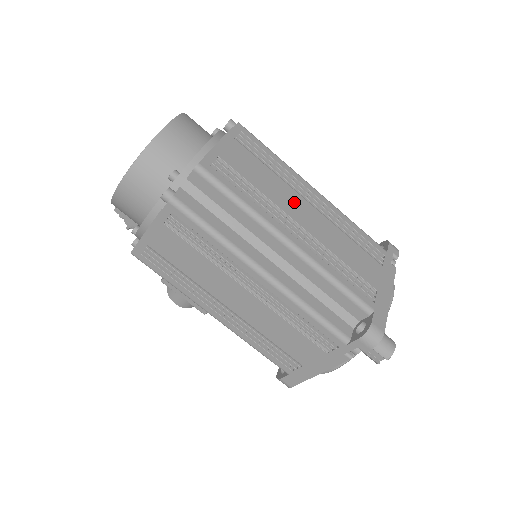
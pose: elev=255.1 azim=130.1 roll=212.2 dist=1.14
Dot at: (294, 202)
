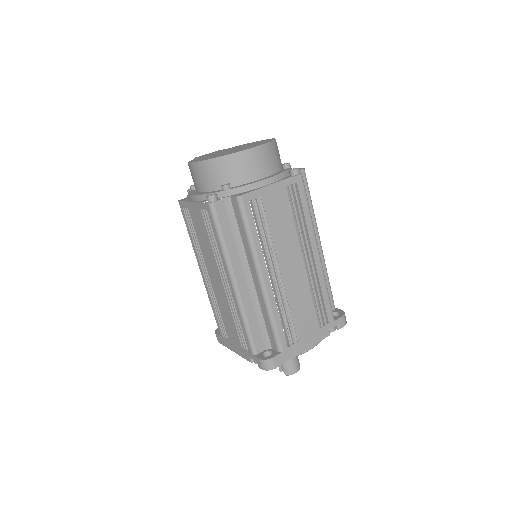
Dot at: (291, 253)
